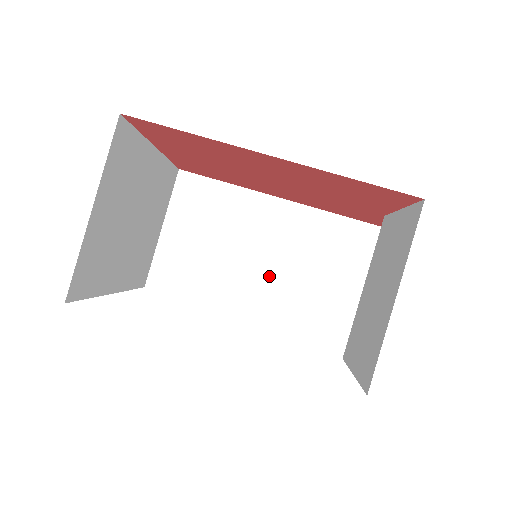
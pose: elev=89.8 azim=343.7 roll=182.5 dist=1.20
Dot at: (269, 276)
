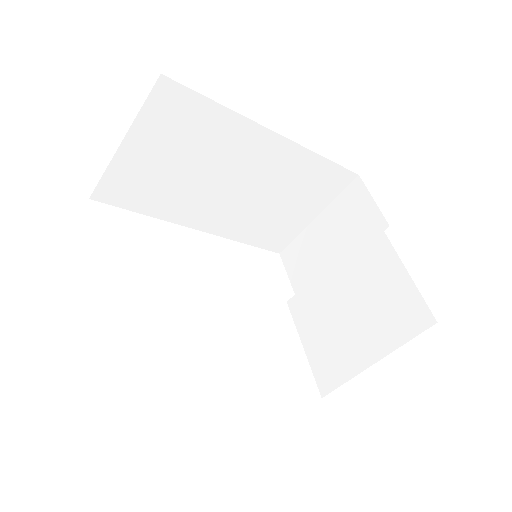
Dot at: (234, 201)
